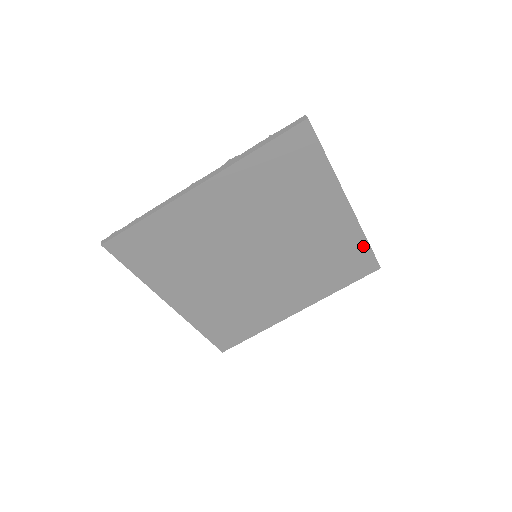
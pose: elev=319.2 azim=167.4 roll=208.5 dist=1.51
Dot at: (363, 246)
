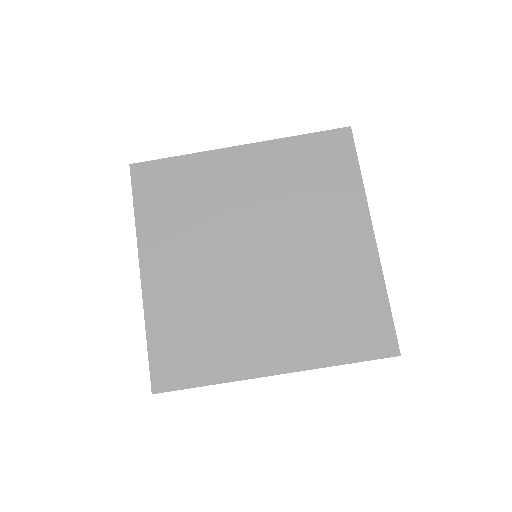
Dot at: (381, 303)
